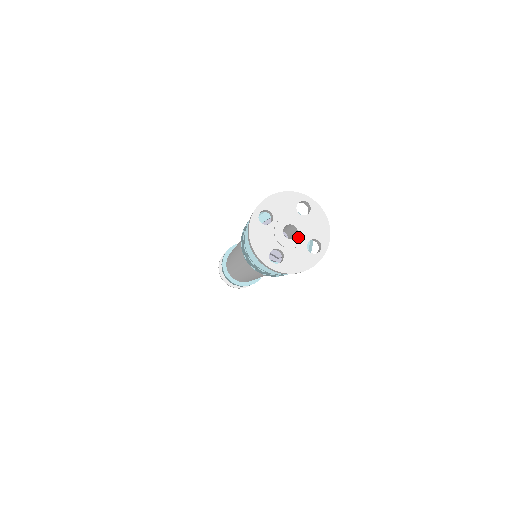
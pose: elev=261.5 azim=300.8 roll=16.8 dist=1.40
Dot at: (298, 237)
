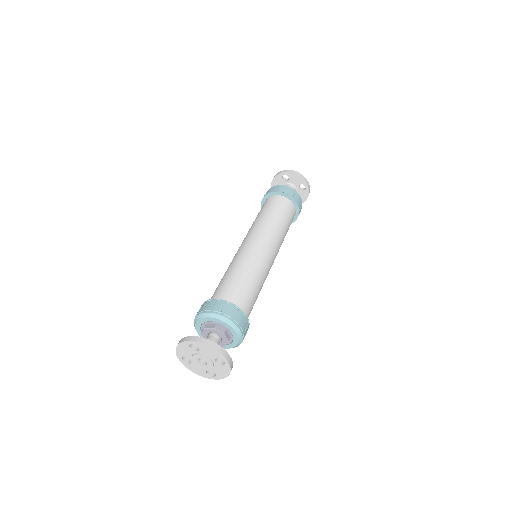
Dot at: (205, 366)
